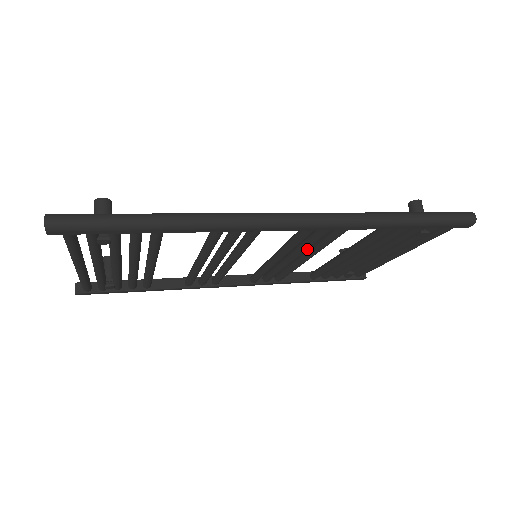
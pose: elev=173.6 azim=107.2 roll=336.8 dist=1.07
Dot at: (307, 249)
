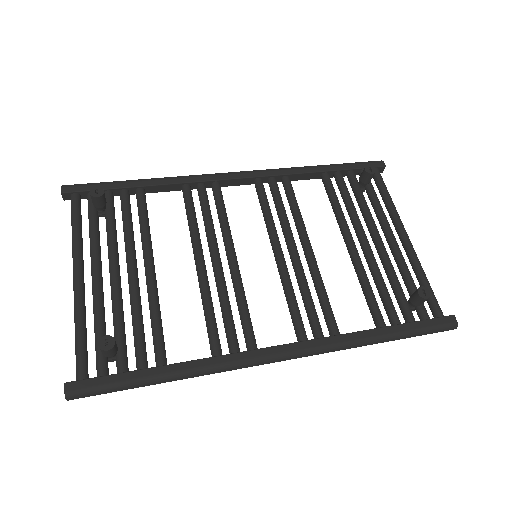
Dot at: occluded
